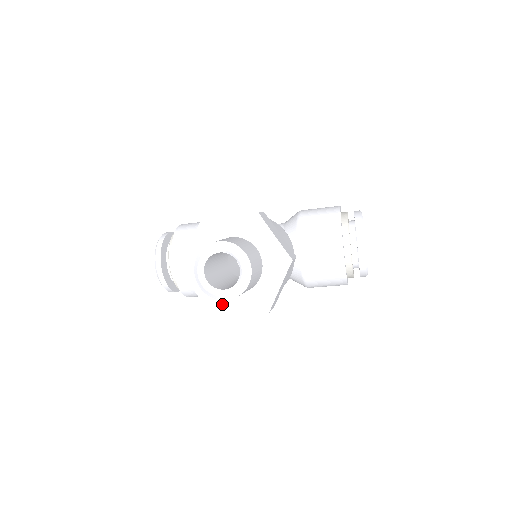
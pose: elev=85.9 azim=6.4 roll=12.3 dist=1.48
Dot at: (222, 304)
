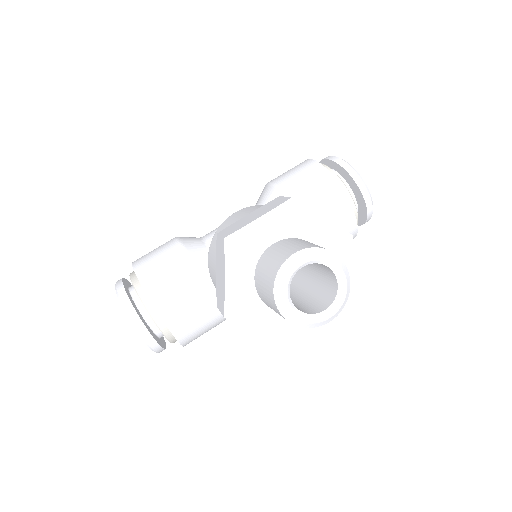
Dot at: (294, 329)
